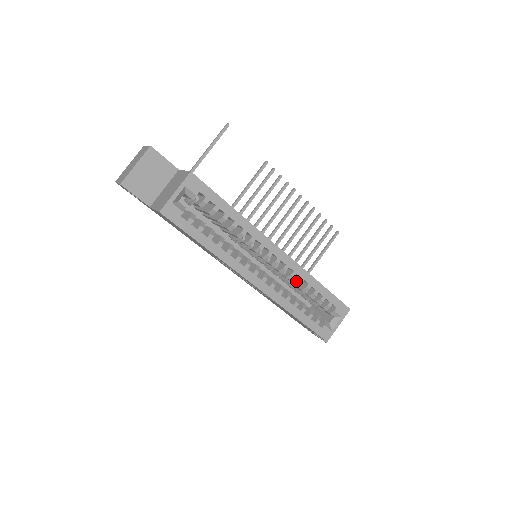
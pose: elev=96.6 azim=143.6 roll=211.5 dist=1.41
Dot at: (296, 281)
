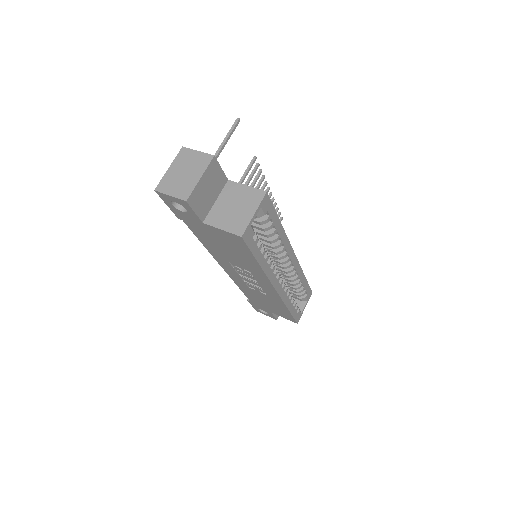
Dot at: (293, 278)
